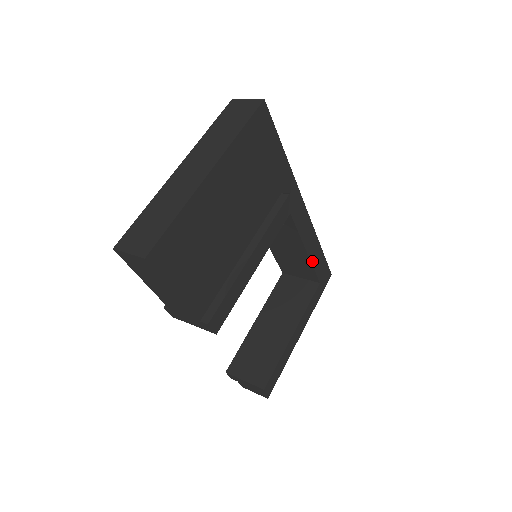
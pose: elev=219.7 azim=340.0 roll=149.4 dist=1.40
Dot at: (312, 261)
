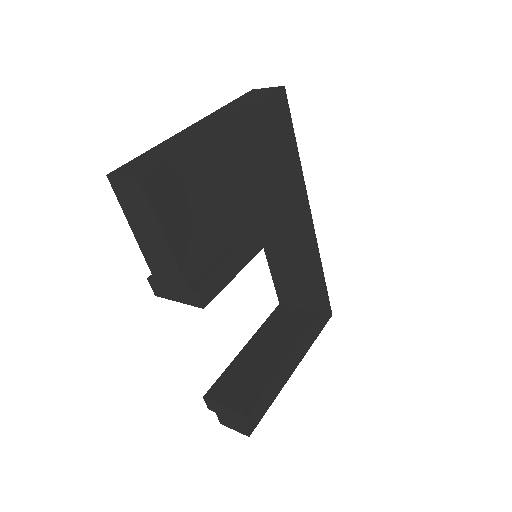
Dot at: (314, 282)
